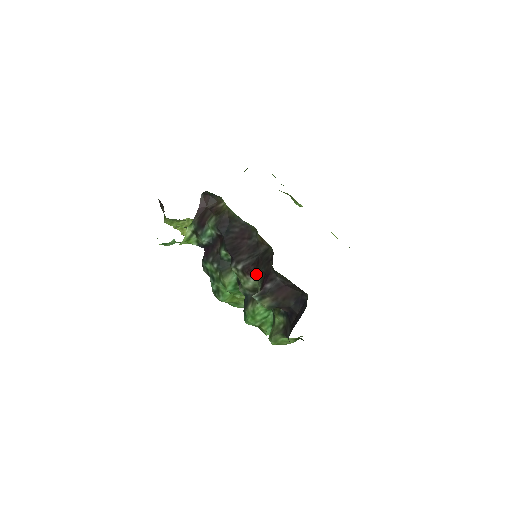
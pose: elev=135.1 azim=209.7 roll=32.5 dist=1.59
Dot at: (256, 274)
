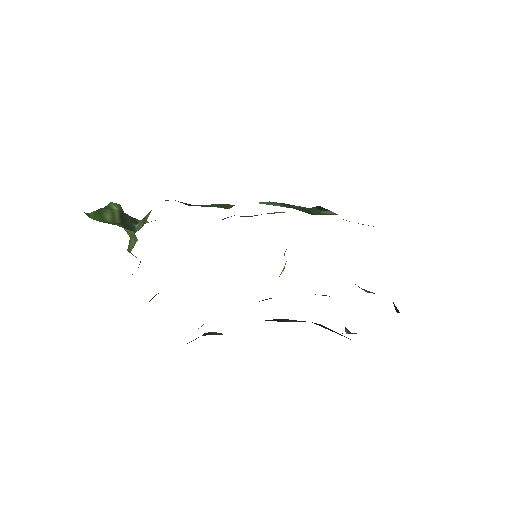
Dot at: occluded
